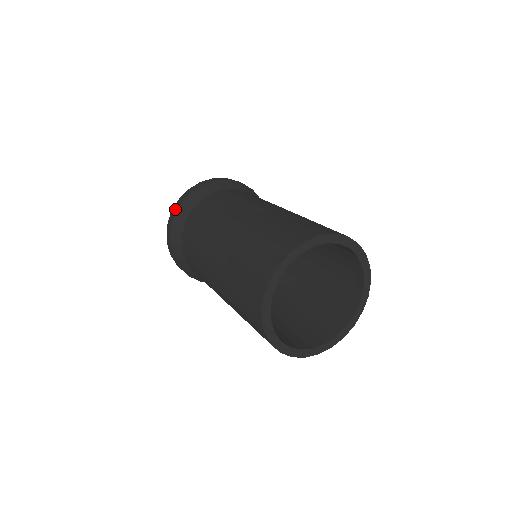
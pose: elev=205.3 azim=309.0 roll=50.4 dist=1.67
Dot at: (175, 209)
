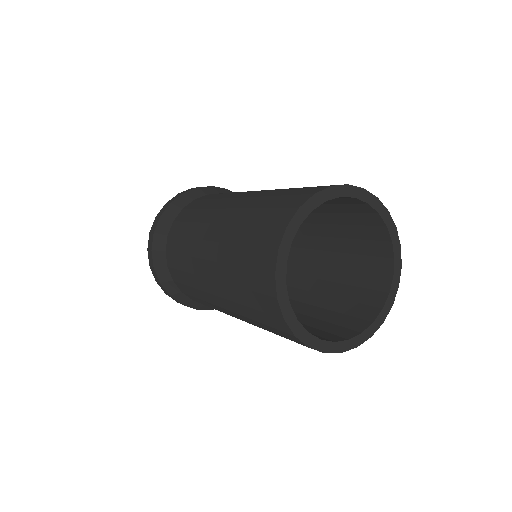
Dot at: (150, 260)
